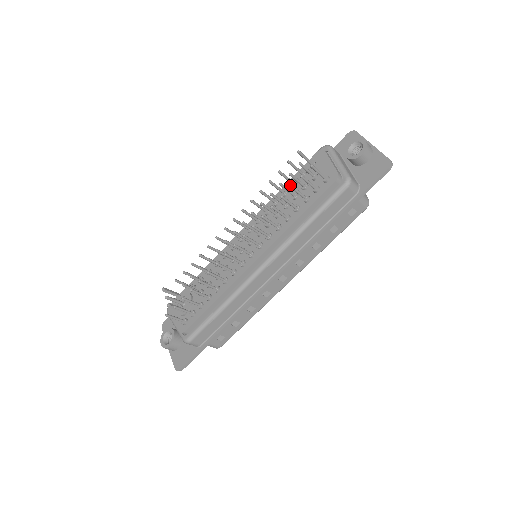
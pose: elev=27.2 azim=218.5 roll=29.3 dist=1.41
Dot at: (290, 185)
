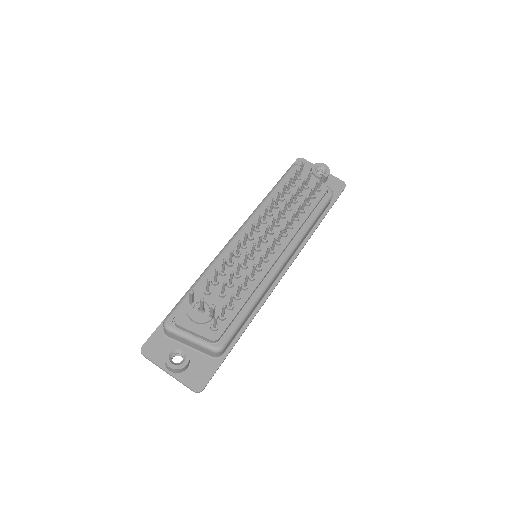
Dot at: (312, 188)
